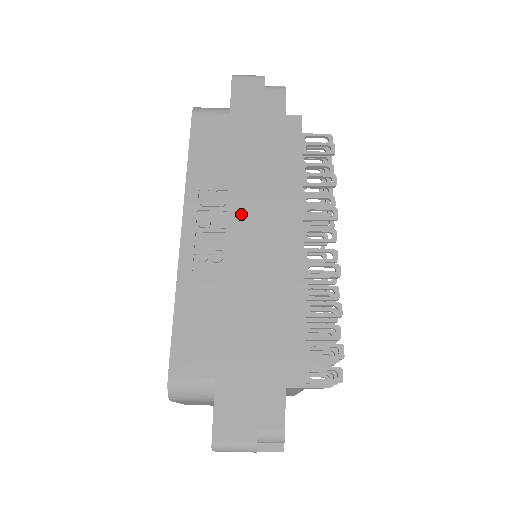
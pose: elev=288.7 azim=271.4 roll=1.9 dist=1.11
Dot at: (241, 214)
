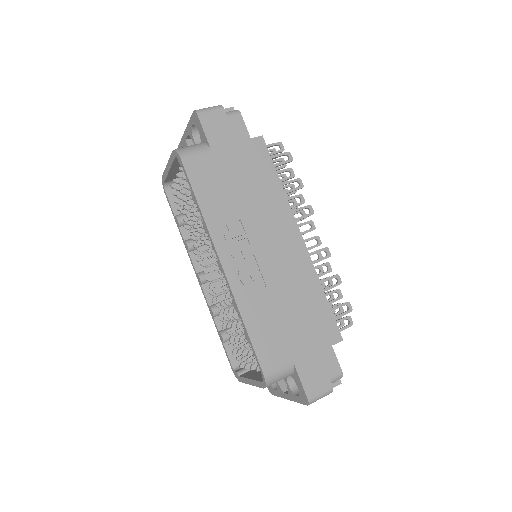
Dot at: (258, 236)
